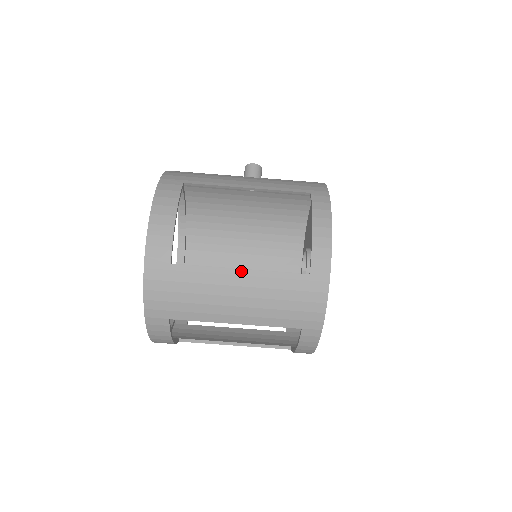
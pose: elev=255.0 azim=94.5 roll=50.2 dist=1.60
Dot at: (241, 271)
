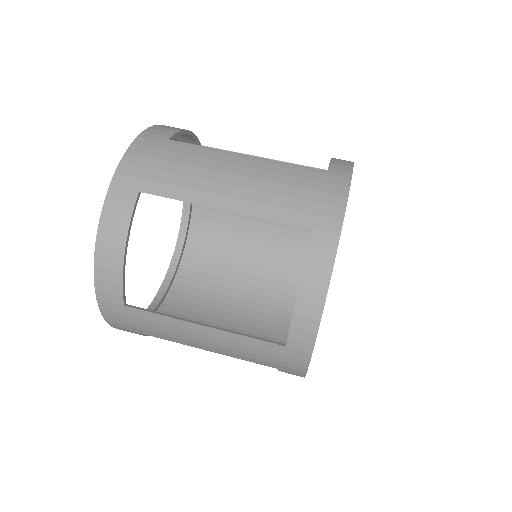
Dot at: (246, 156)
